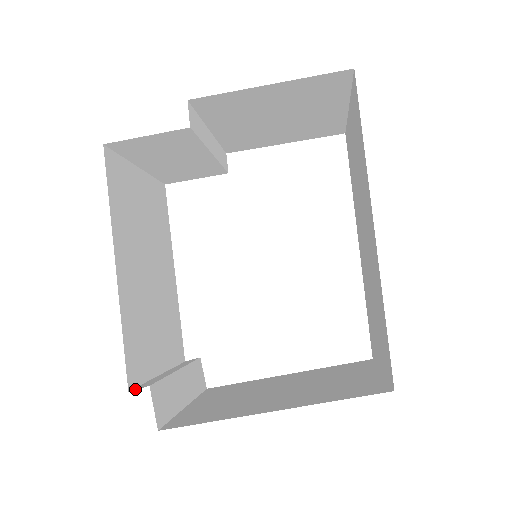
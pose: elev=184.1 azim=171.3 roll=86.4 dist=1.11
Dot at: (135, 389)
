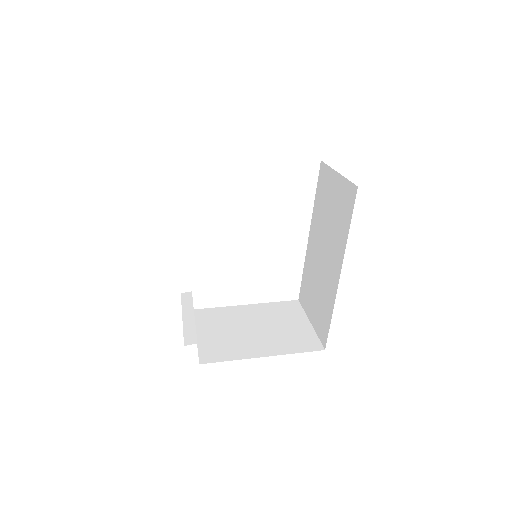
Dot at: (188, 344)
